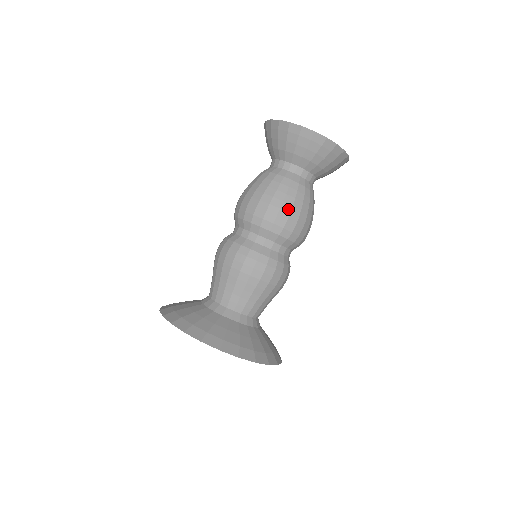
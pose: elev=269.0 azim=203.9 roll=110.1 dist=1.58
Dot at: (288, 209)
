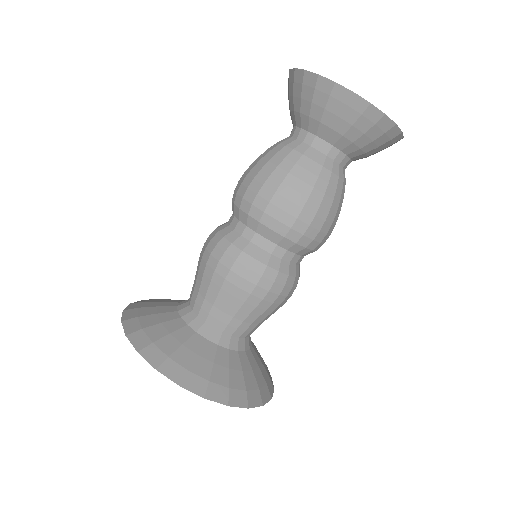
Dot at: (324, 215)
